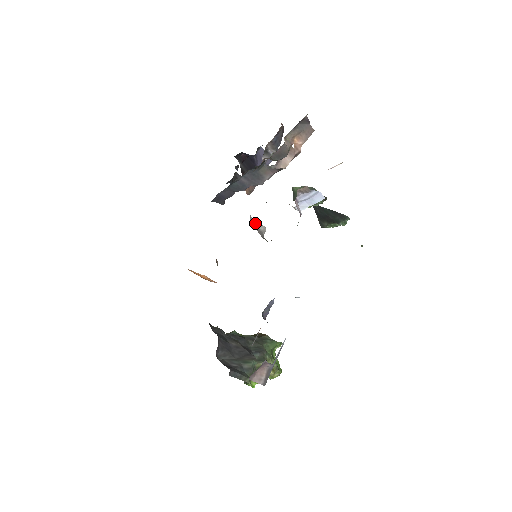
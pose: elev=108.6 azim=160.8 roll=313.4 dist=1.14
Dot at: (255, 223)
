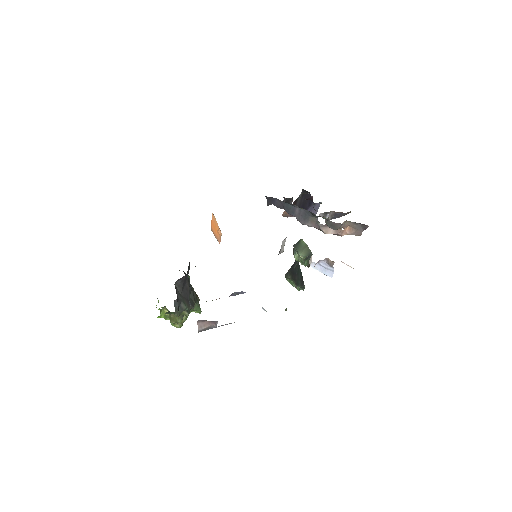
Dot at: (283, 243)
